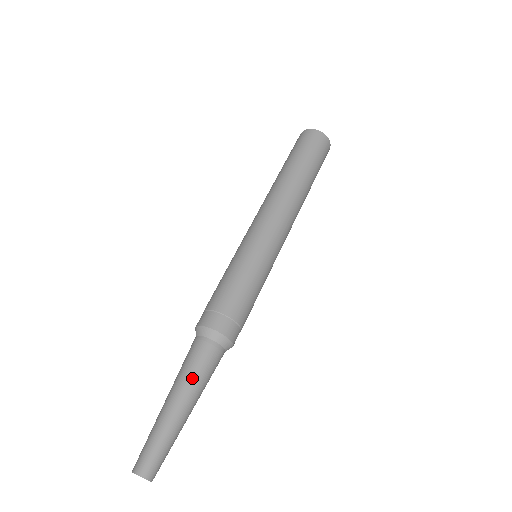
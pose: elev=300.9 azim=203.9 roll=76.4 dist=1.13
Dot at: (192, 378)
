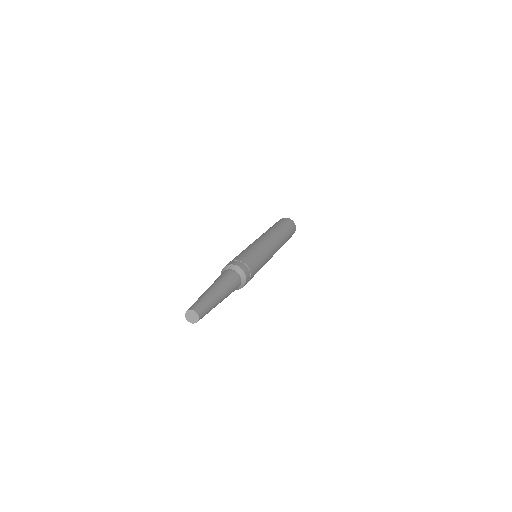
Dot at: (223, 281)
